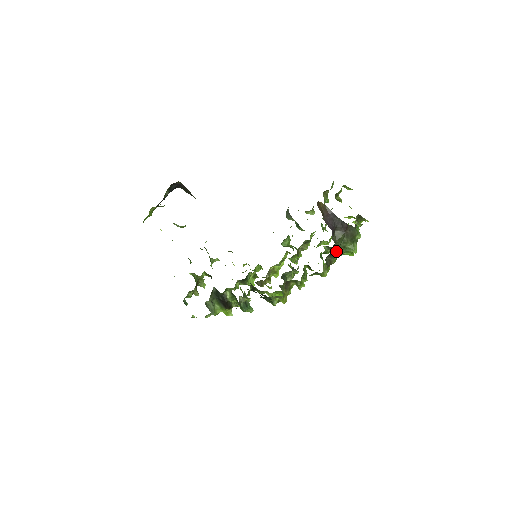
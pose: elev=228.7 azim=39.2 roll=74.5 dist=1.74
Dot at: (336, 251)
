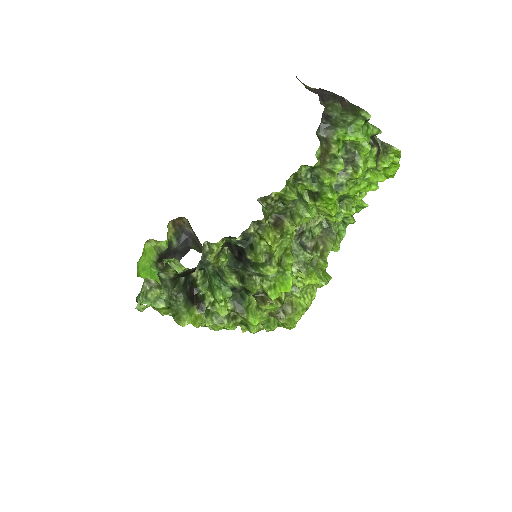
Dot at: (331, 123)
